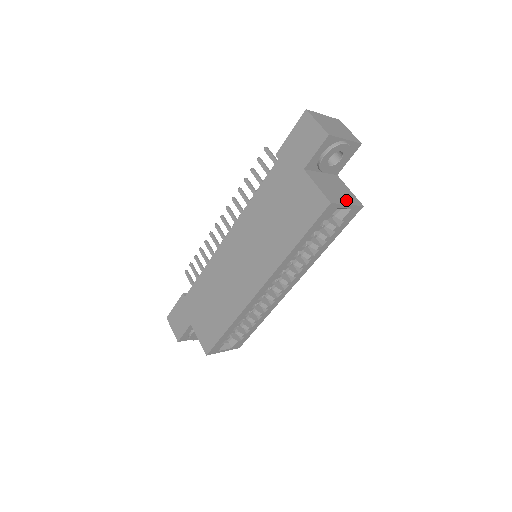
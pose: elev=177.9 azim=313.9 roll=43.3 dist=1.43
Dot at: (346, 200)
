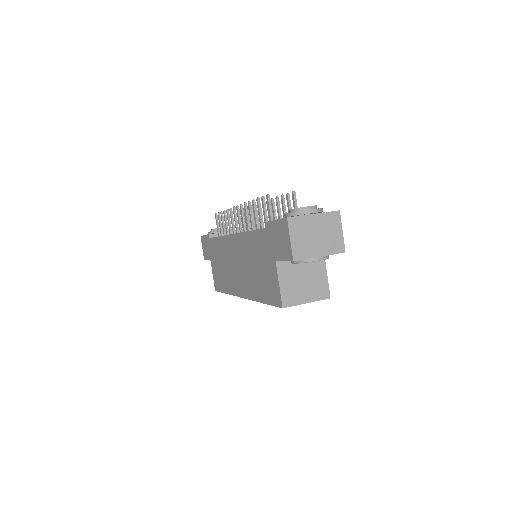
Dot at: (309, 296)
